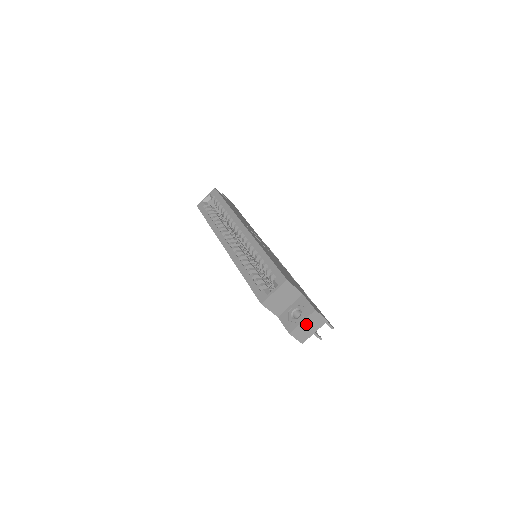
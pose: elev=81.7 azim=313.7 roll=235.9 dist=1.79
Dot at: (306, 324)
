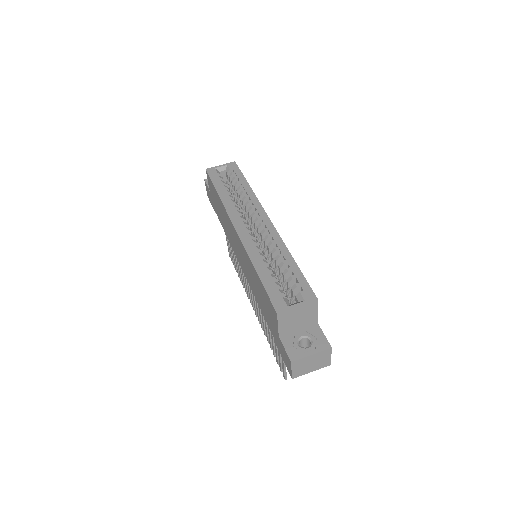
Dot at: (312, 359)
